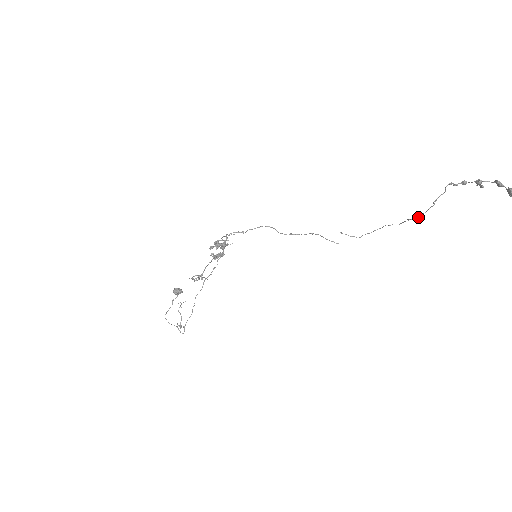
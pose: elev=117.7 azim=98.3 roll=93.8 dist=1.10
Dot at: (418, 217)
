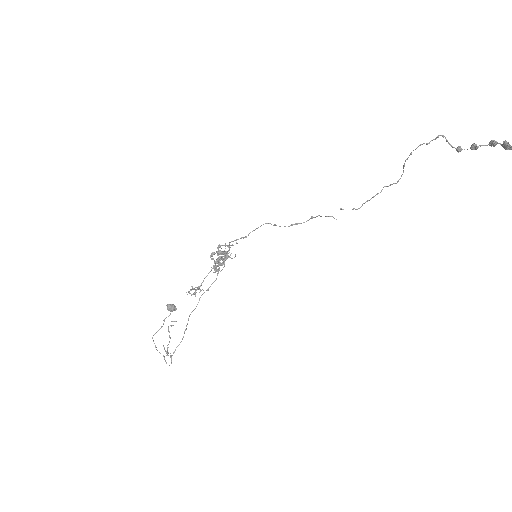
Dot at: (411, 152)
